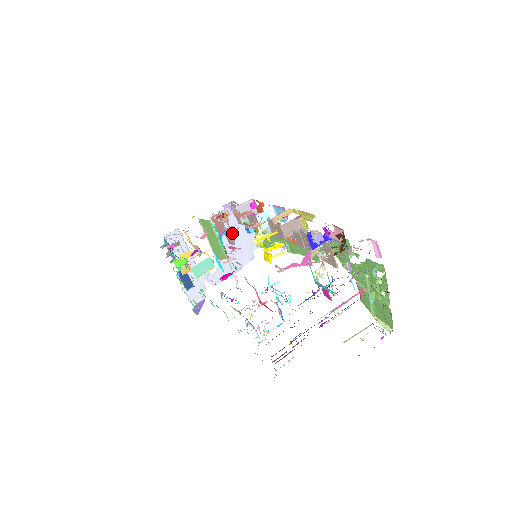
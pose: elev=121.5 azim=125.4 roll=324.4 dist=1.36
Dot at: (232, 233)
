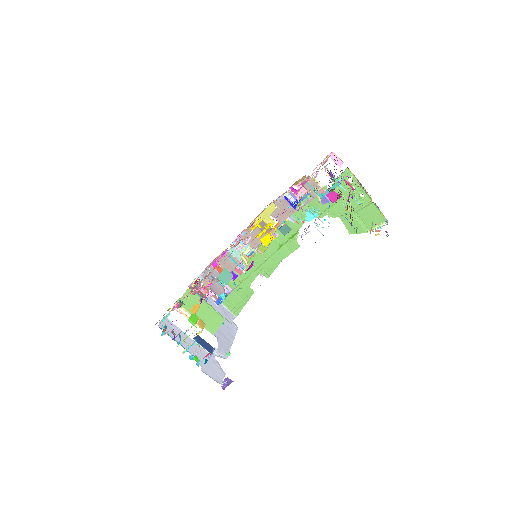
Dot at: (217, 281)
